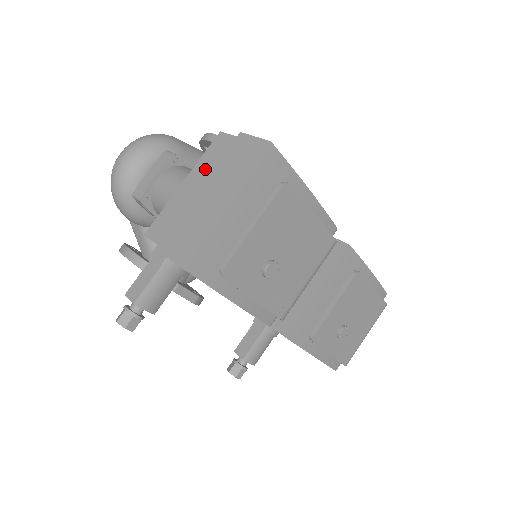
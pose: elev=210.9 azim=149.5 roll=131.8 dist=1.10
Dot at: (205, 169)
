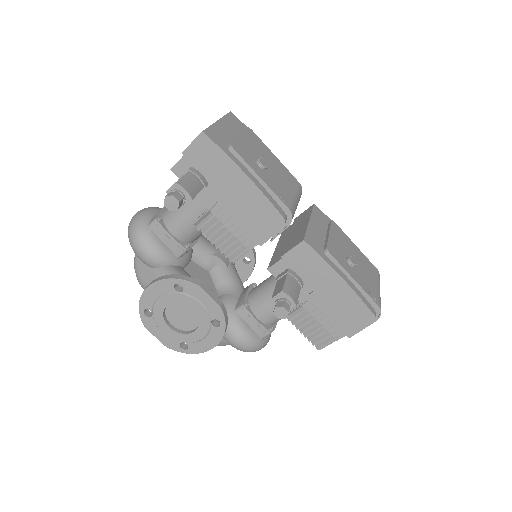
Dot at: occluded
